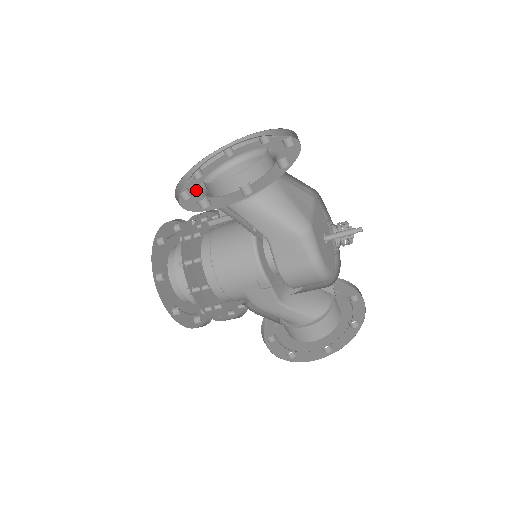
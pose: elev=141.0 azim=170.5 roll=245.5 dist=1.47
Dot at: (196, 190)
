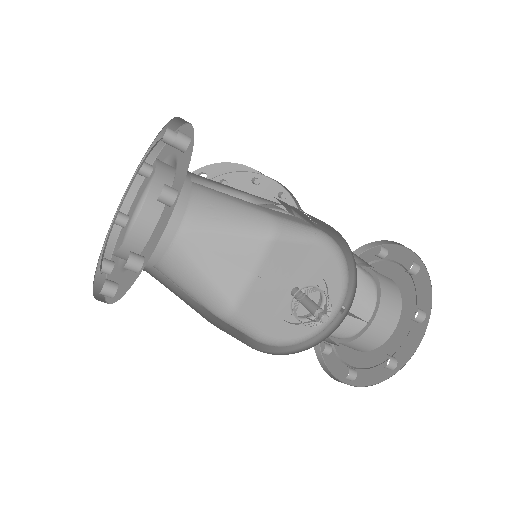
Dot at: (132, 212)
